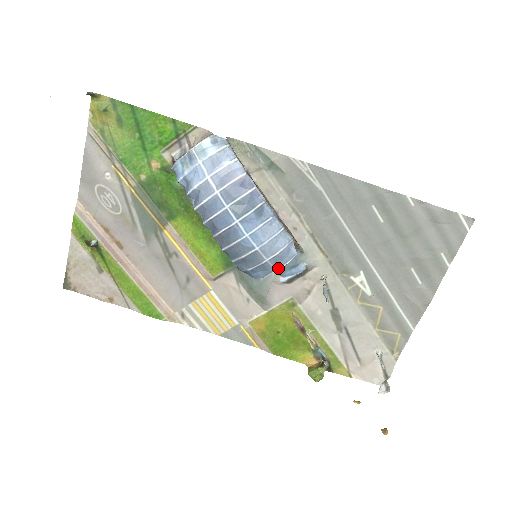
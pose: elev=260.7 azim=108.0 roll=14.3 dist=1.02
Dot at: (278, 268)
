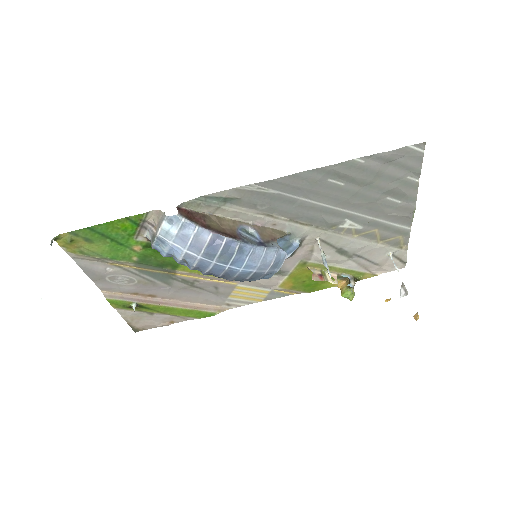
Dot at: (278, 268)
